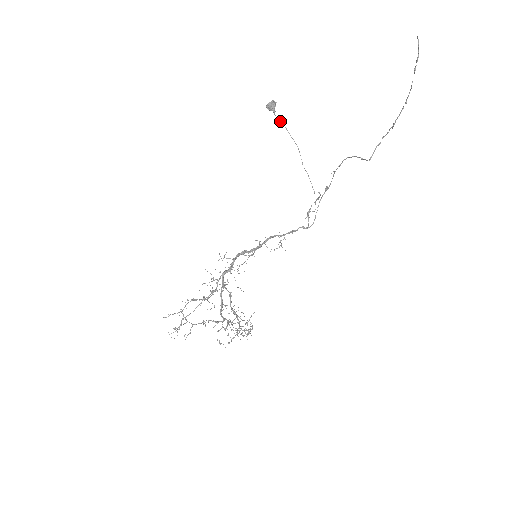
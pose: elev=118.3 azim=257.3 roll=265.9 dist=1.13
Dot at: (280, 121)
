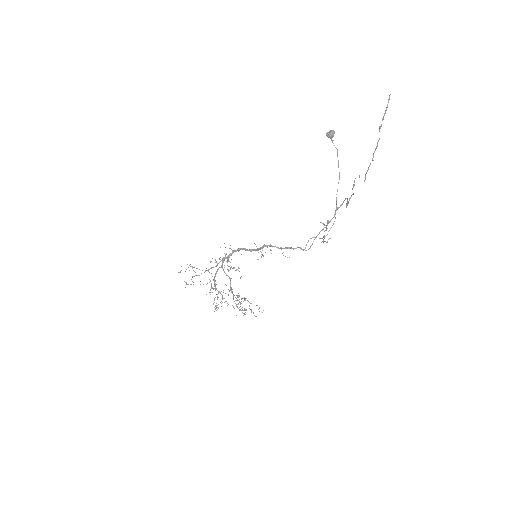
Dot at: (337, 149)
